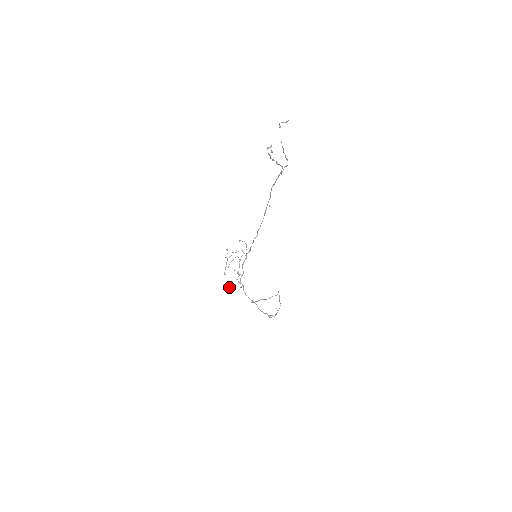
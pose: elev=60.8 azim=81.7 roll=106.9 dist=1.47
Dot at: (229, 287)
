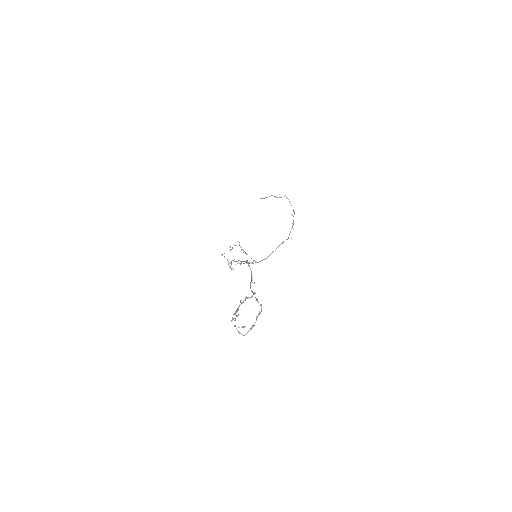
Dot at: (241, 262)
